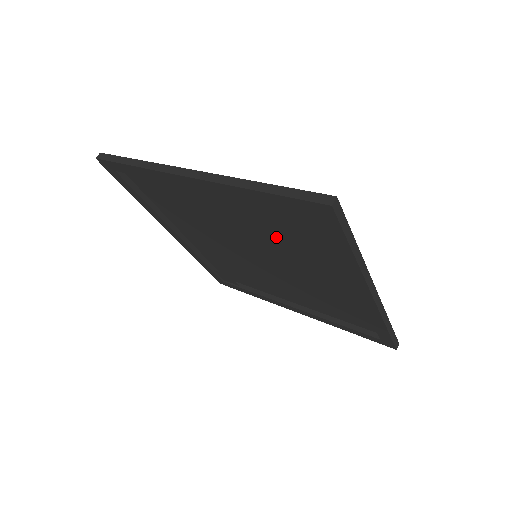
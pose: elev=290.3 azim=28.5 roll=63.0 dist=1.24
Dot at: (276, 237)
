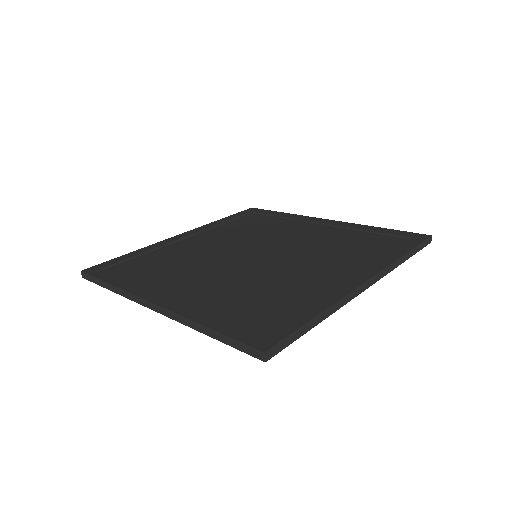
Dot at: (255, 284)
